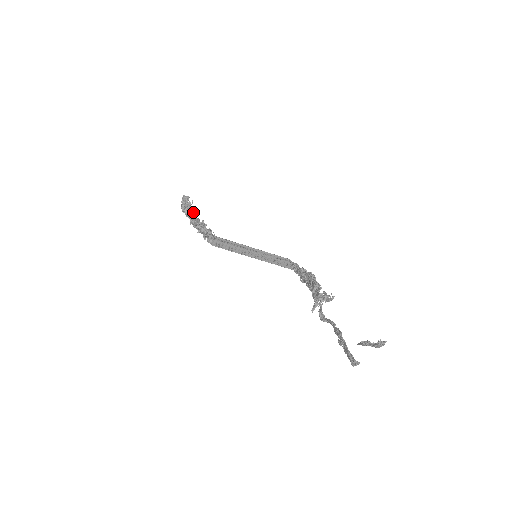
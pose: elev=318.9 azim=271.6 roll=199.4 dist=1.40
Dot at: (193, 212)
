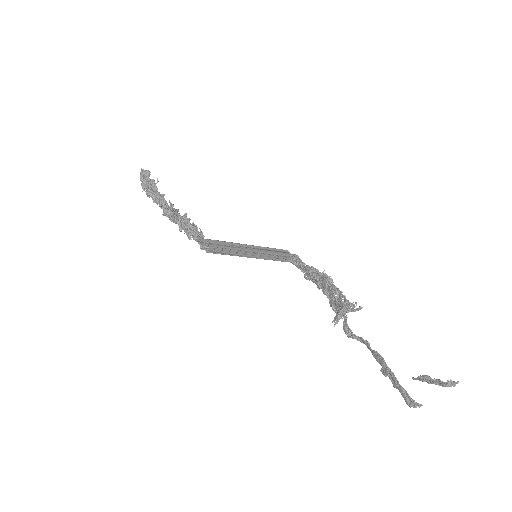
Dot at: (171, 203)
